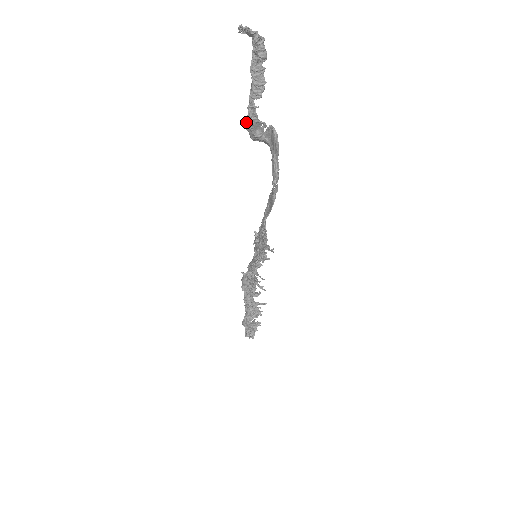
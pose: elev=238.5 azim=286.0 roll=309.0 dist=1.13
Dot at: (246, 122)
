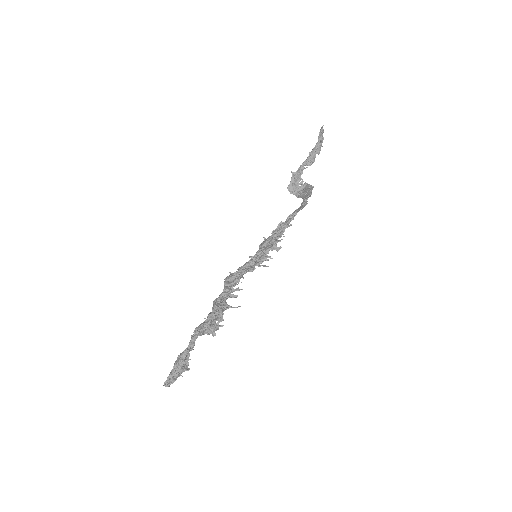
Dot at: (295, 172)
